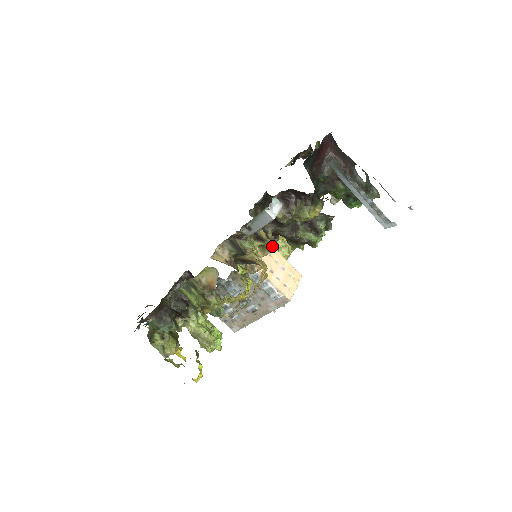
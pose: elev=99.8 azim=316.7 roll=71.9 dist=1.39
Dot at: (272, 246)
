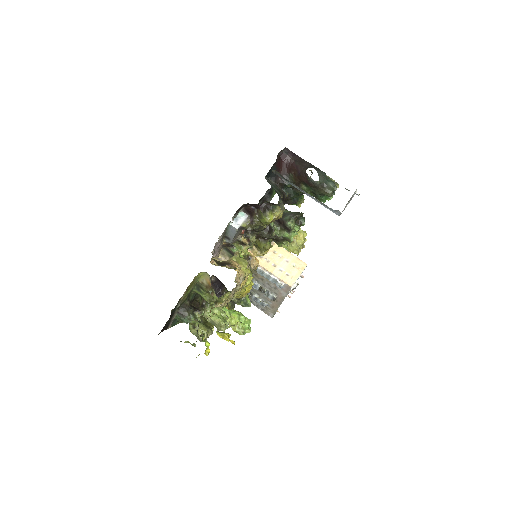
Dot at: (263, 246)
